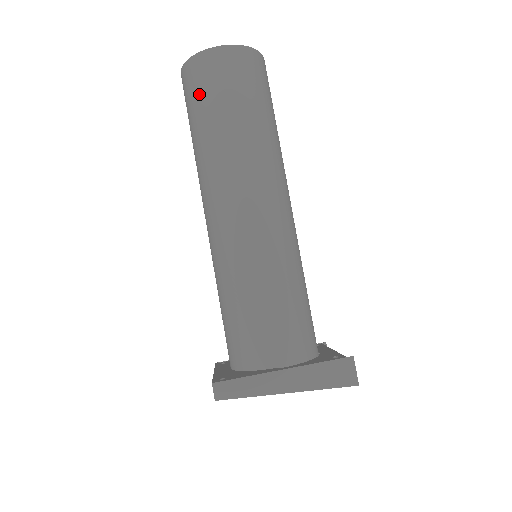
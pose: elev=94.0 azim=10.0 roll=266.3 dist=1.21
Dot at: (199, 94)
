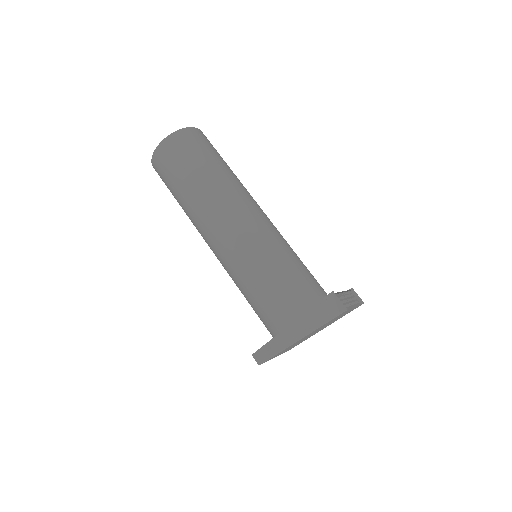
Dot at: (165, 179)
